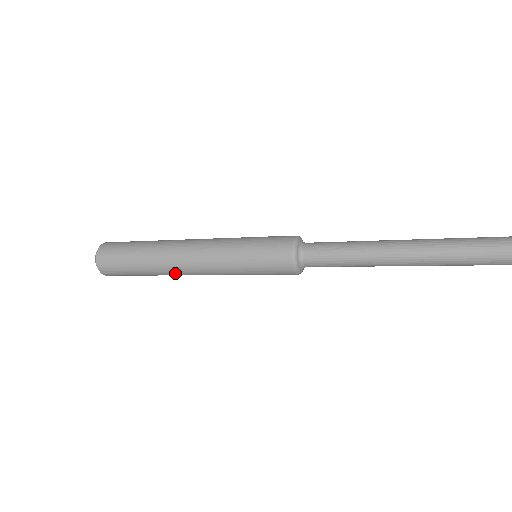
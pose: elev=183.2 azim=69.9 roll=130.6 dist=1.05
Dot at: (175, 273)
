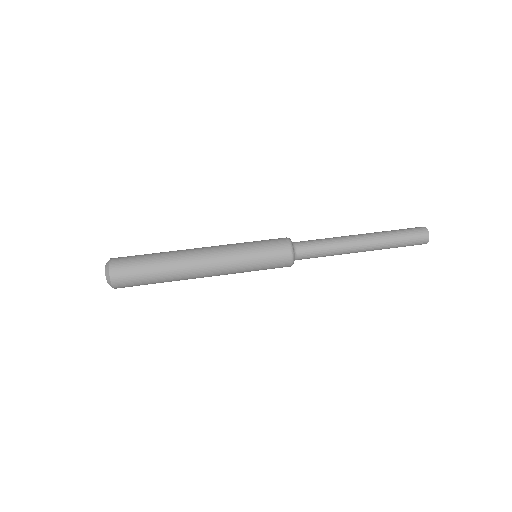
Dot at: occluded
